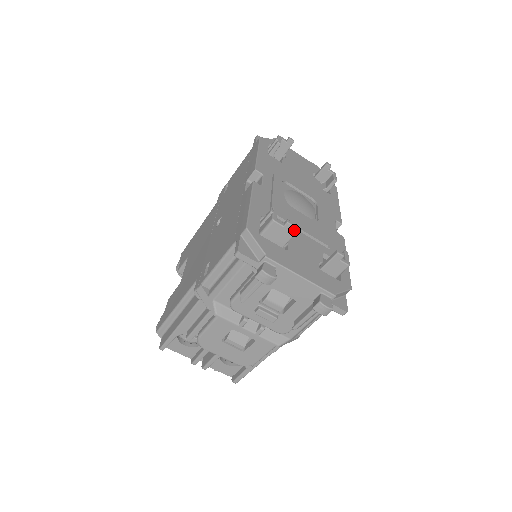
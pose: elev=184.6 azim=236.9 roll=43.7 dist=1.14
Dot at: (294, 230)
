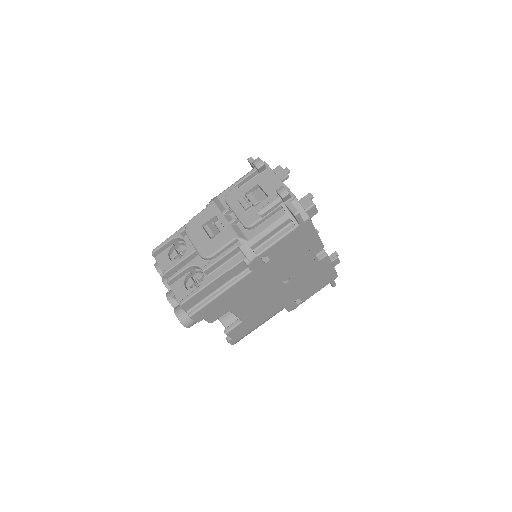
Dot at: occluded
